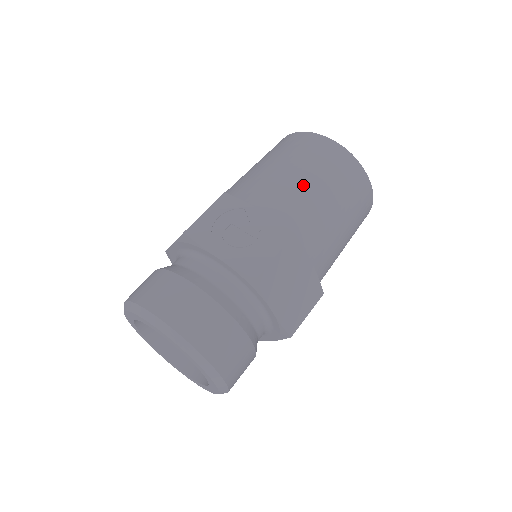
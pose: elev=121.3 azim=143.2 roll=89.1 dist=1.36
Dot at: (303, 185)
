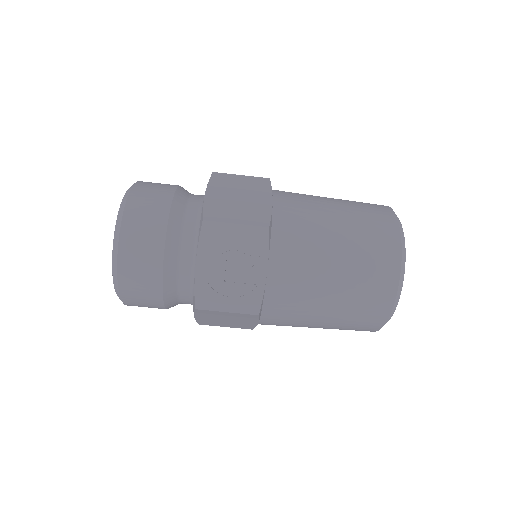
Dot at: (321, 292)
